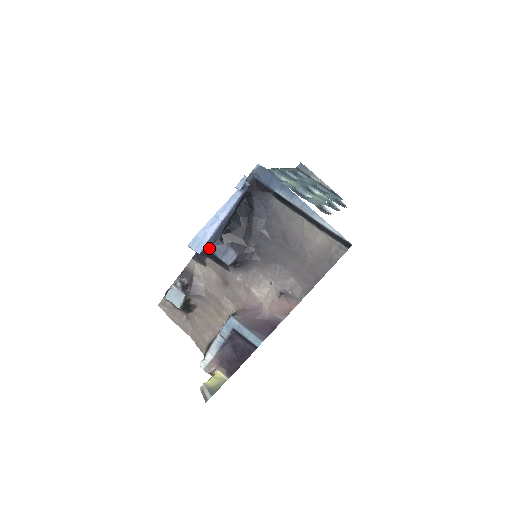
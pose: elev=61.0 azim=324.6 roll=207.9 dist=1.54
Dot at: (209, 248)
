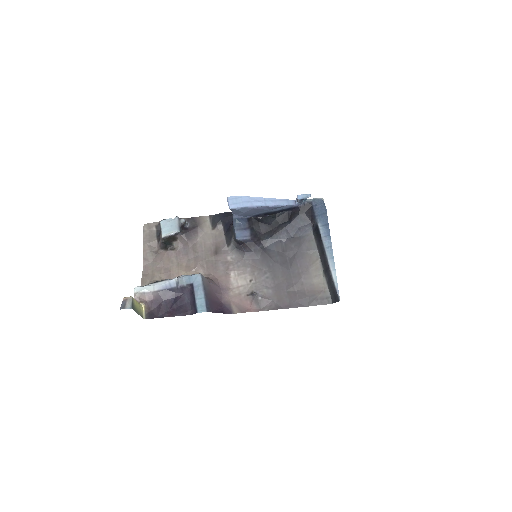
Dot at: (235, 216)
